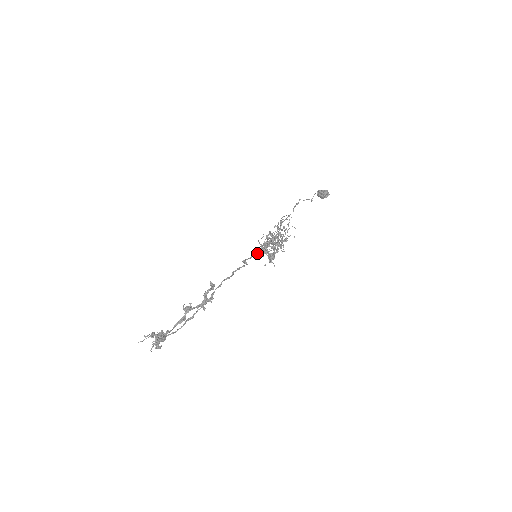
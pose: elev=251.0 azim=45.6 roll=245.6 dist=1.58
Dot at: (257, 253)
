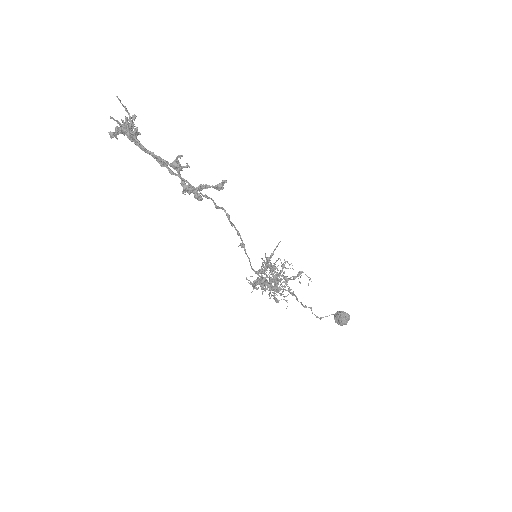
Dot at: occluded
